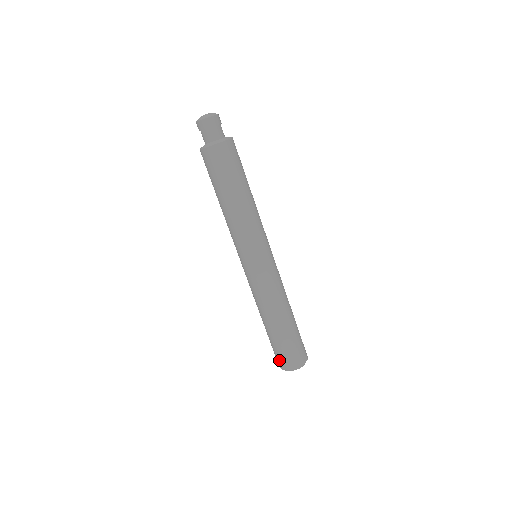
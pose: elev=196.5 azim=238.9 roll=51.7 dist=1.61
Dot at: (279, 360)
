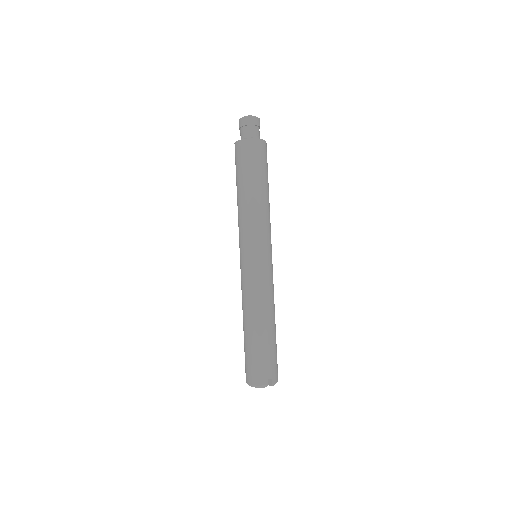
Dot at: (245, 370)
